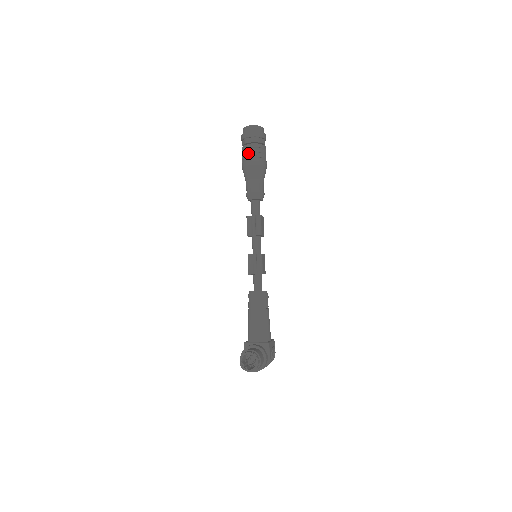
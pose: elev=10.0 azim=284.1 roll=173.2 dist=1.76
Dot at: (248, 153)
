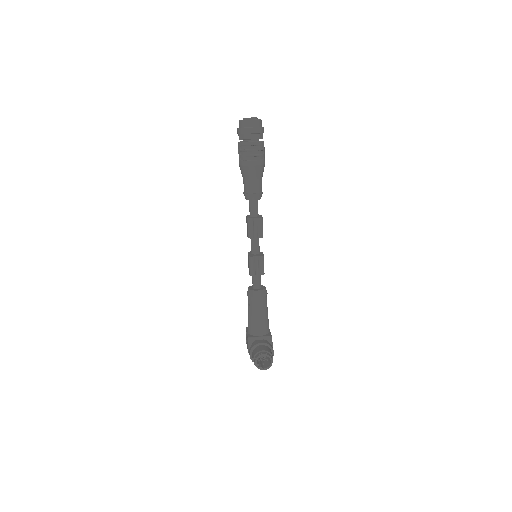
Dot at: (249, 151)
